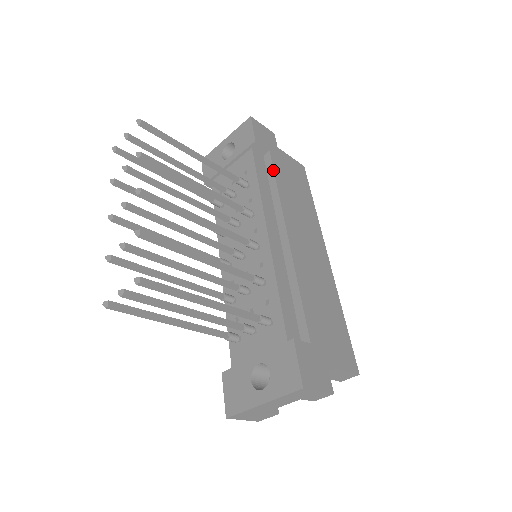
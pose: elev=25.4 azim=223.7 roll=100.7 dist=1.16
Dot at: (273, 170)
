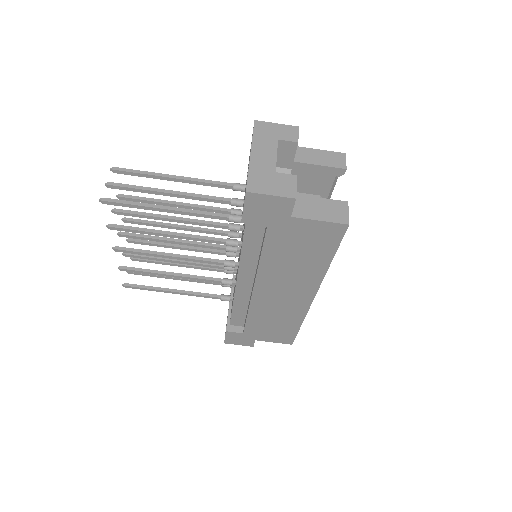
Dot at: occluded
